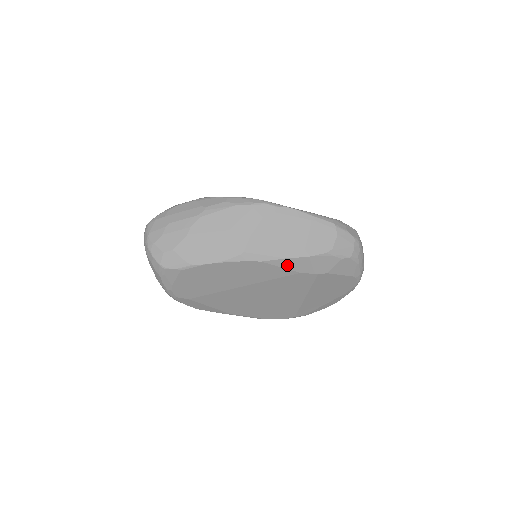
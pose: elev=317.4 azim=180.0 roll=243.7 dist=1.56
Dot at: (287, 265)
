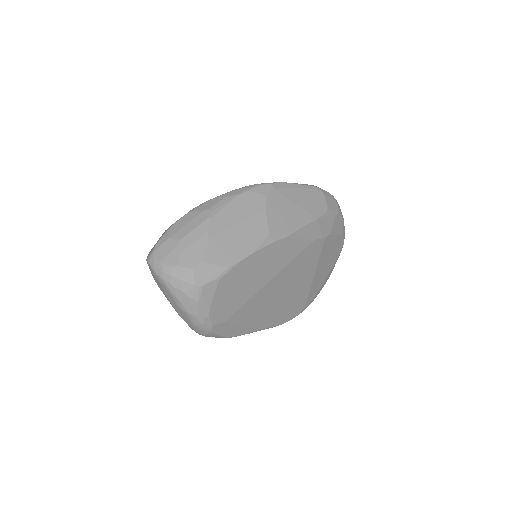
Dot at: (304, 235)
